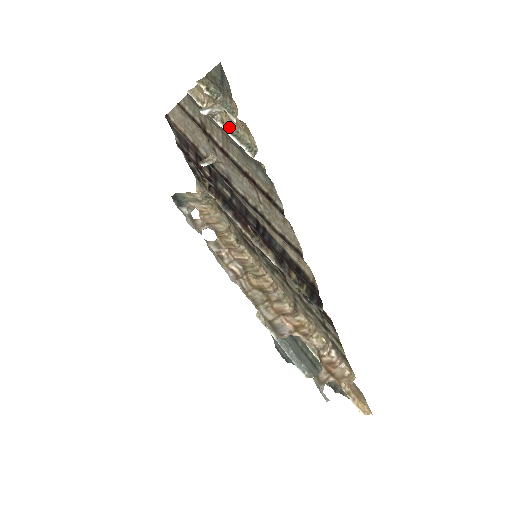
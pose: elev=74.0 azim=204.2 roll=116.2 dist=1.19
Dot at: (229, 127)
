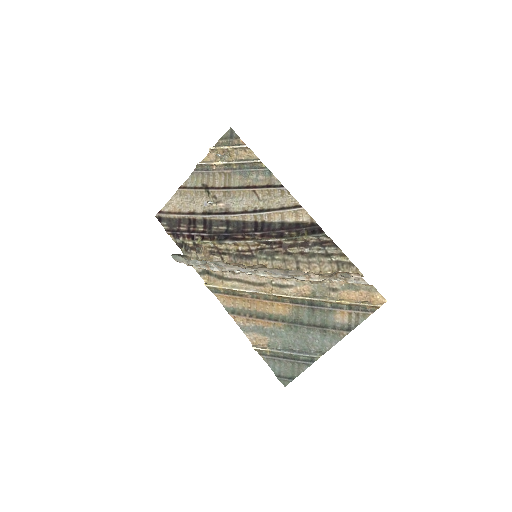
Dot at: (236, 160)
